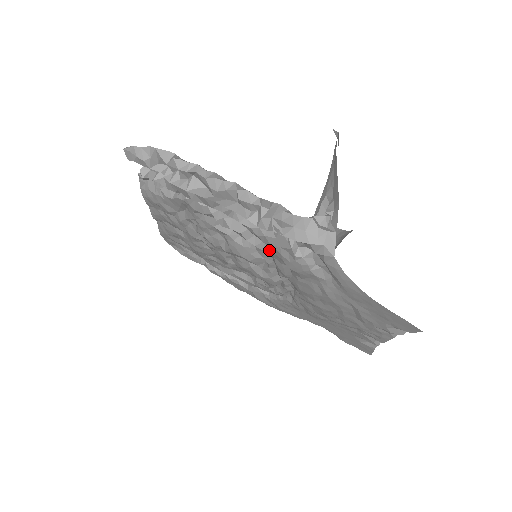
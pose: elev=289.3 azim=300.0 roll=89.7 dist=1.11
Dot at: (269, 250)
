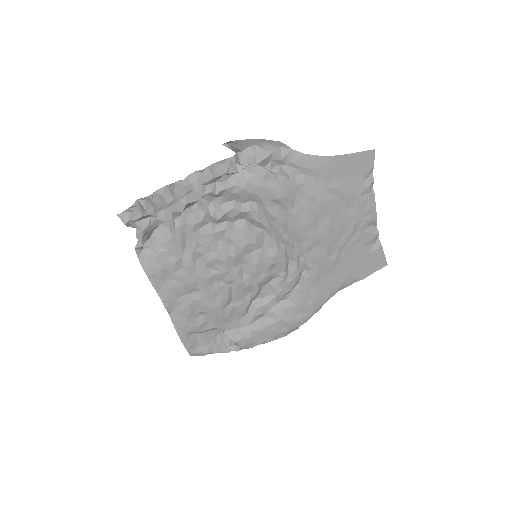
Dot at: (258, 207)
